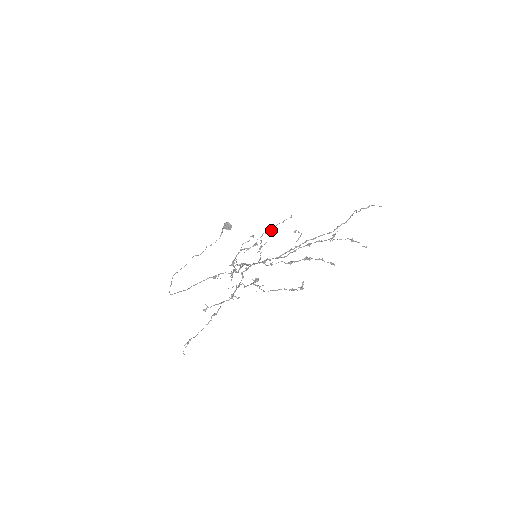
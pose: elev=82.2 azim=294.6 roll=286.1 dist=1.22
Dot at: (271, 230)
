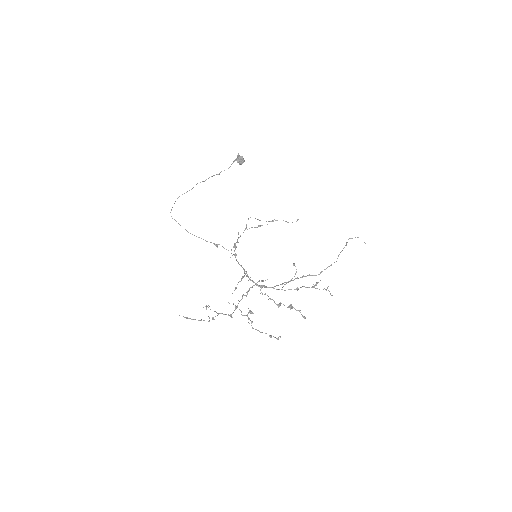
Dot at: occluded
